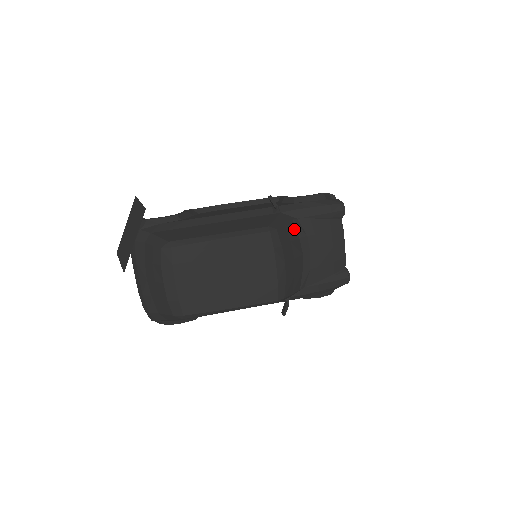
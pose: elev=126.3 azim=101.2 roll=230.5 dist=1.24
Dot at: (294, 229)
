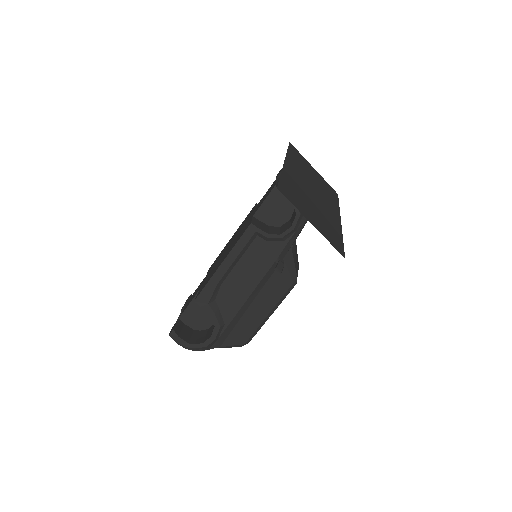
Dot at: (294, 250)
